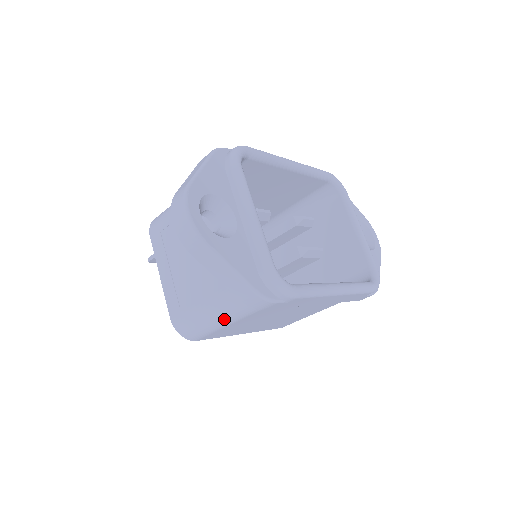
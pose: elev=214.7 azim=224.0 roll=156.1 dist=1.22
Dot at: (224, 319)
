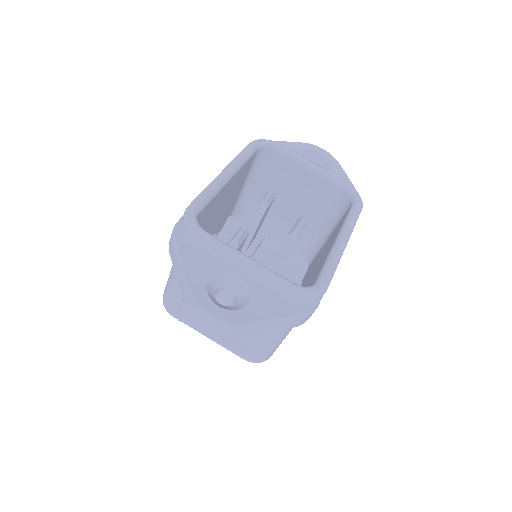
Dot at: (285, 335)
